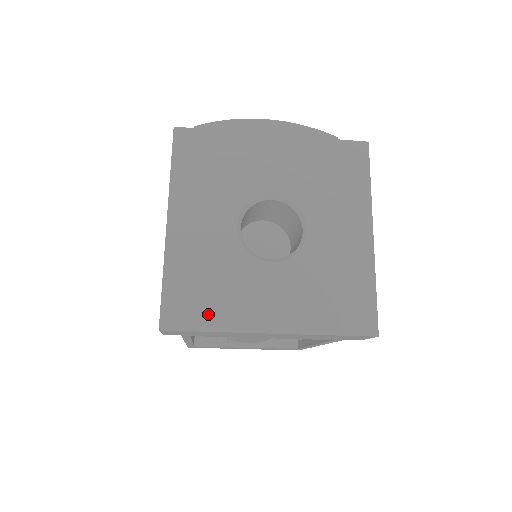
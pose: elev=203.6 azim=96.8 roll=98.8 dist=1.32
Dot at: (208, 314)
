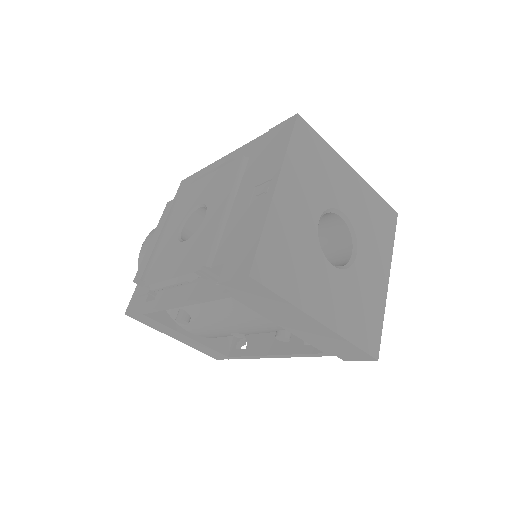
Dot at: (286, 282)
